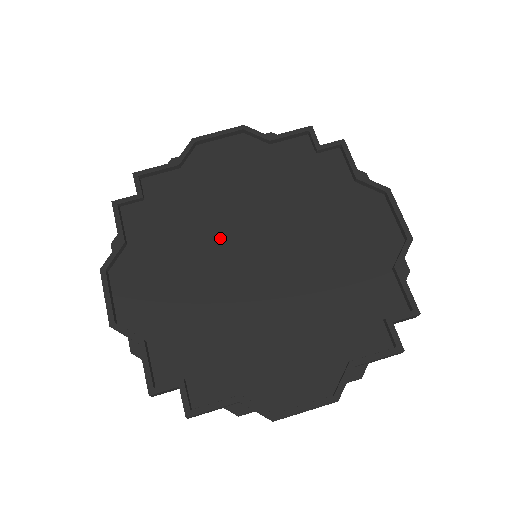
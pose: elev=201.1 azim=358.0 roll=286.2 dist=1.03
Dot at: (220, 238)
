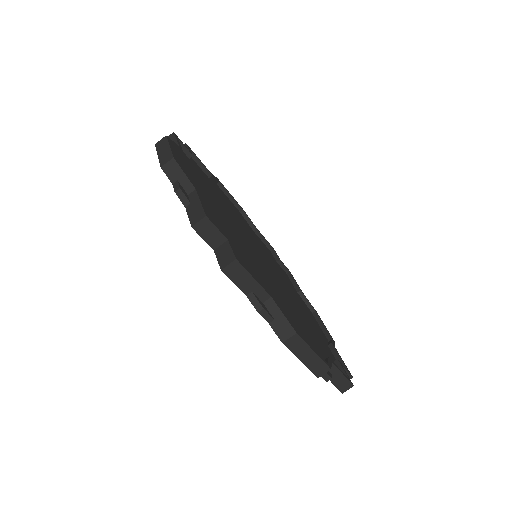
Dot at: (236, 224)
